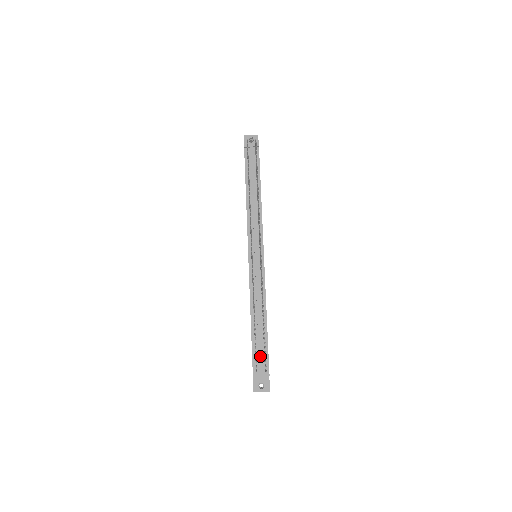
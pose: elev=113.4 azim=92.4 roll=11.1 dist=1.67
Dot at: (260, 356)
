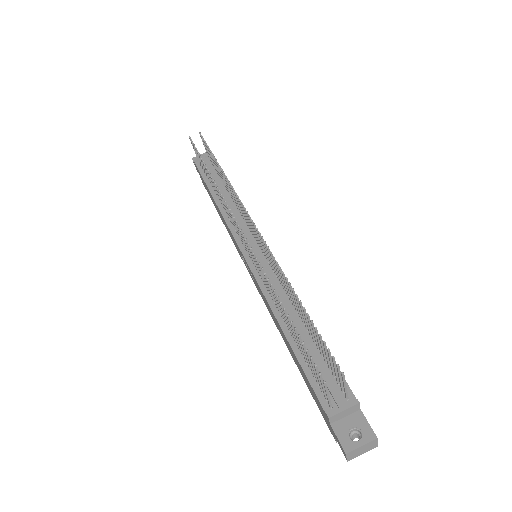
Dot at: (324, 376)
